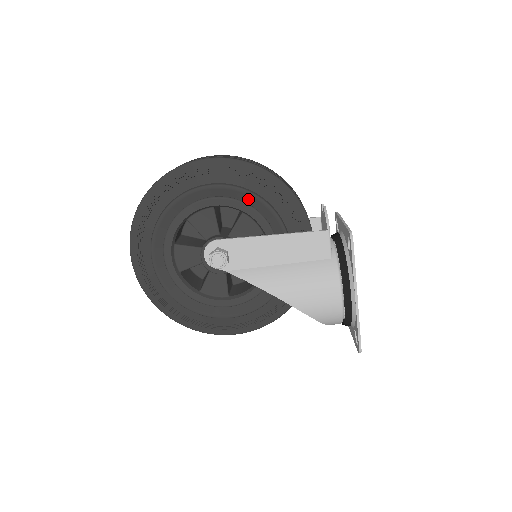
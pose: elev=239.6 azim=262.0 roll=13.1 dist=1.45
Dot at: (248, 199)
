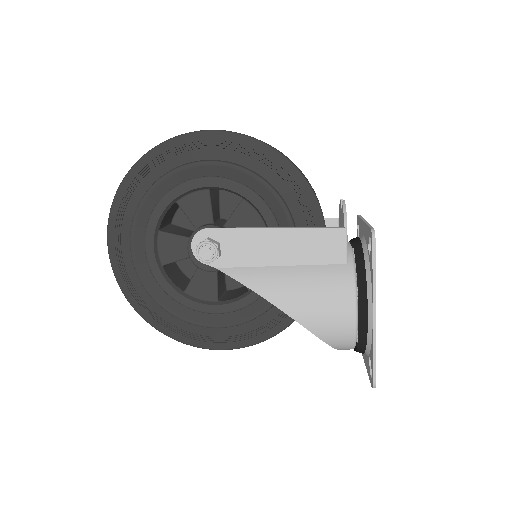
Dot at: (250, 182)
